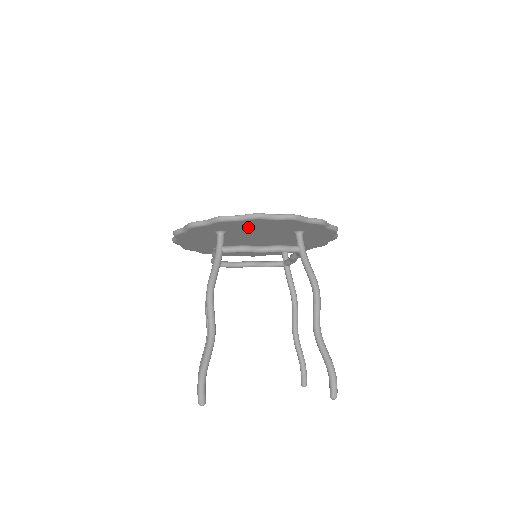
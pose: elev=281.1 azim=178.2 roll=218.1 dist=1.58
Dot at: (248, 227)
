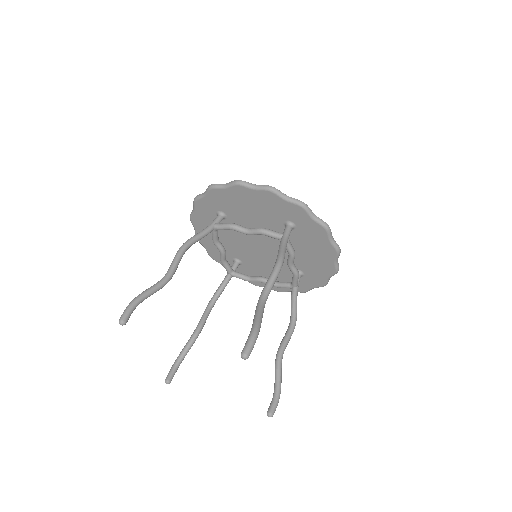
Dot at: (239, 206)
